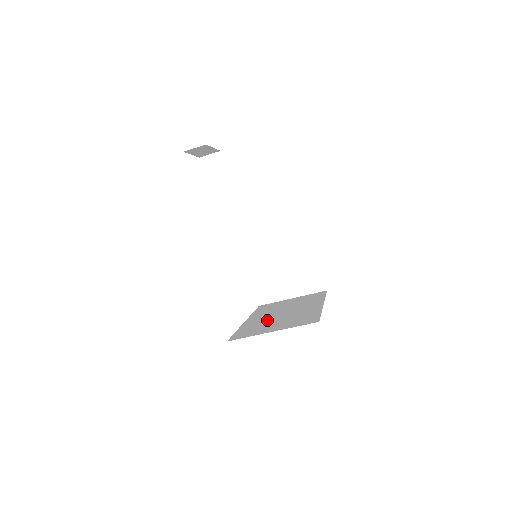
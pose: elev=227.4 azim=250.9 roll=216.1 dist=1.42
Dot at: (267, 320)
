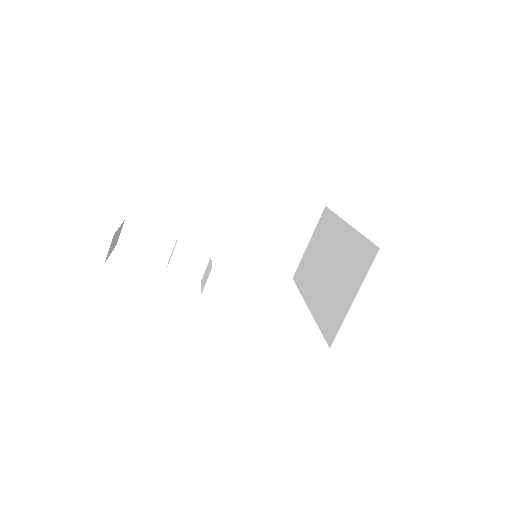
Dot at: (327, 289)
